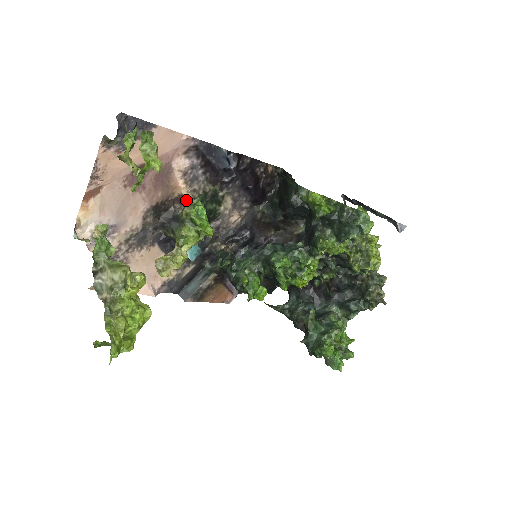
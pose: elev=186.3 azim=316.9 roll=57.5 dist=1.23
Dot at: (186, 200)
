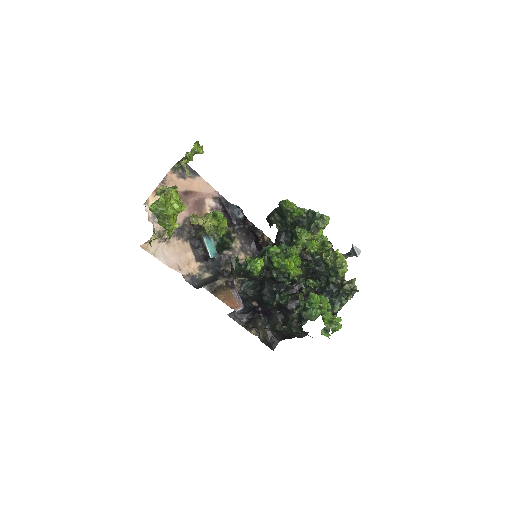
Dot at: occluded
